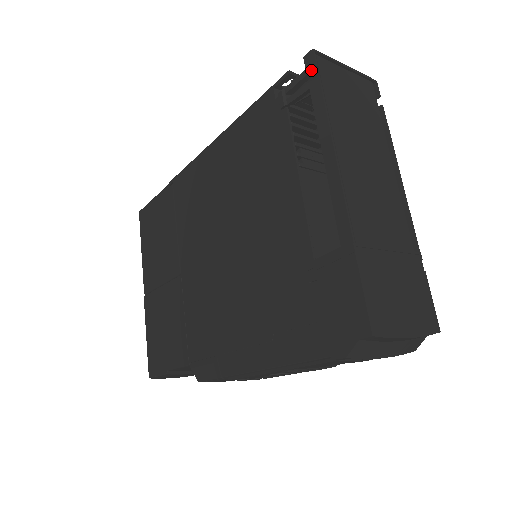
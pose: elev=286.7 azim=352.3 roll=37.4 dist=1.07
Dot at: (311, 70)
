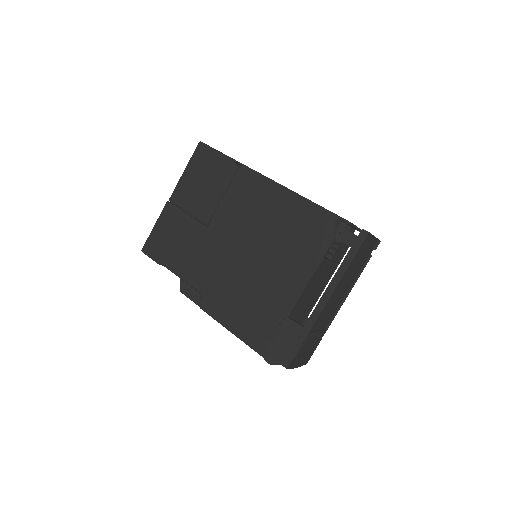
Dot at: (359, 241)
